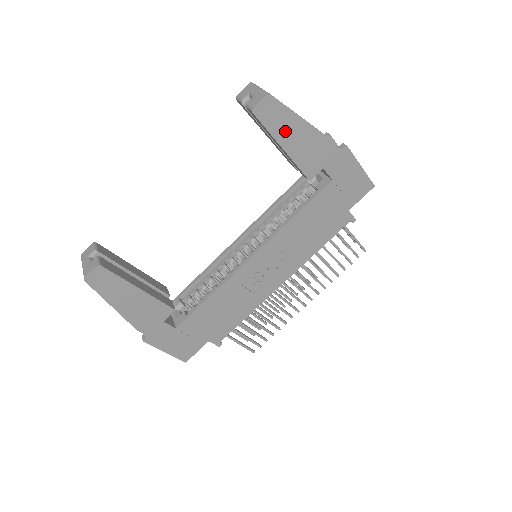
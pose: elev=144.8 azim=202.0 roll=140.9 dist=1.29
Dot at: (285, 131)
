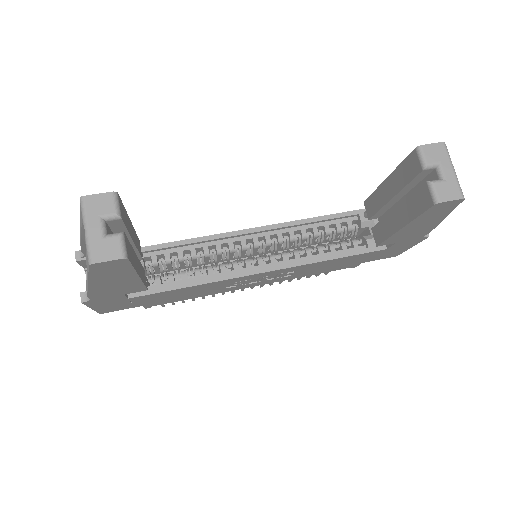
Dot at: (424, 220)
